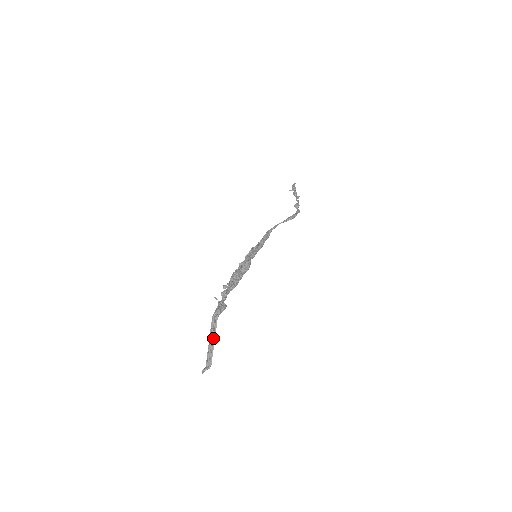
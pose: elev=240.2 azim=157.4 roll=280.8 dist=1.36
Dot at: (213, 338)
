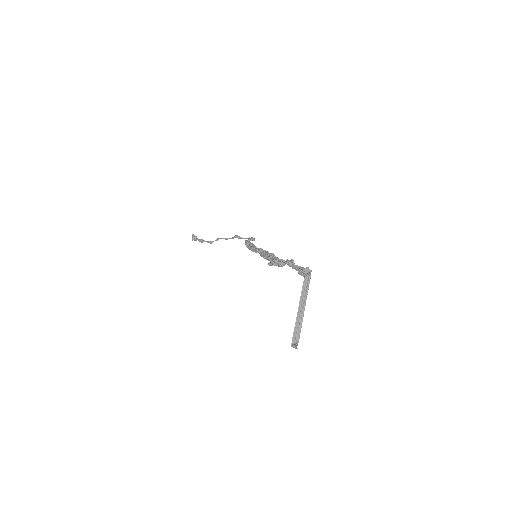
Dot at: (304, 303)
